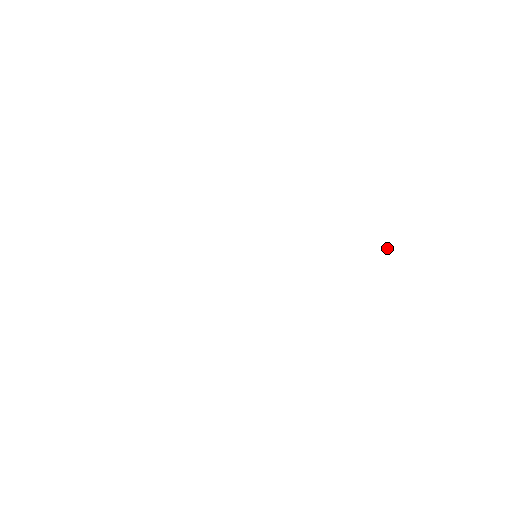
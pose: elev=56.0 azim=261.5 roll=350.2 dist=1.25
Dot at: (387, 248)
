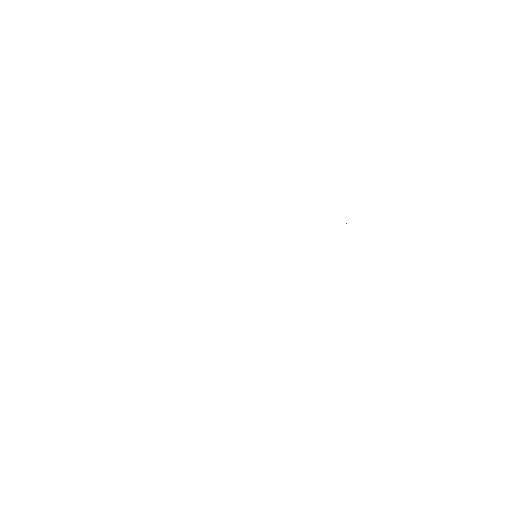
Dot at: occluded
